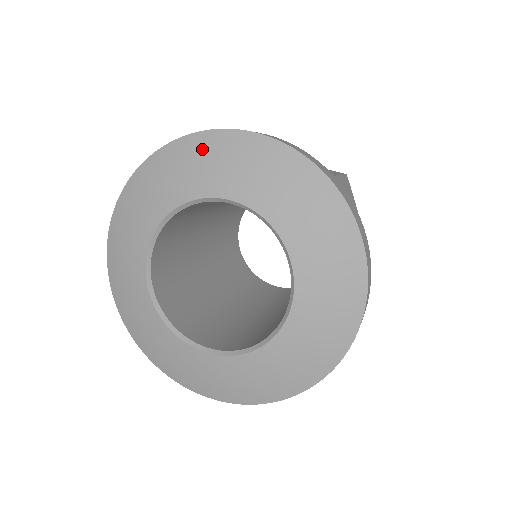
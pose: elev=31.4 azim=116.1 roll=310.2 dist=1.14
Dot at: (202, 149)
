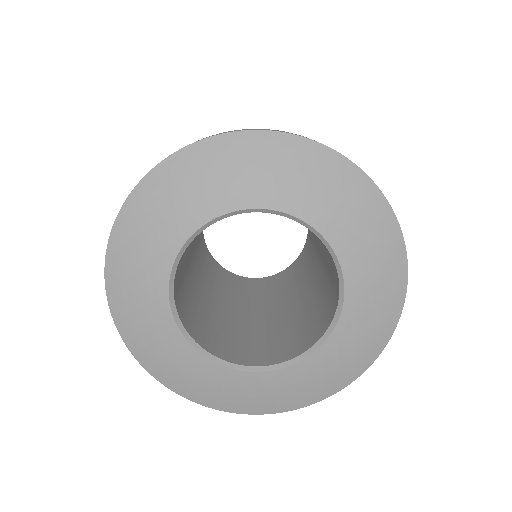
Dot at: (260, 152)
